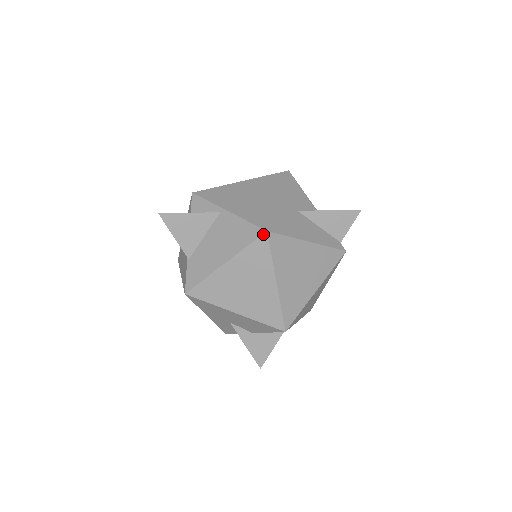
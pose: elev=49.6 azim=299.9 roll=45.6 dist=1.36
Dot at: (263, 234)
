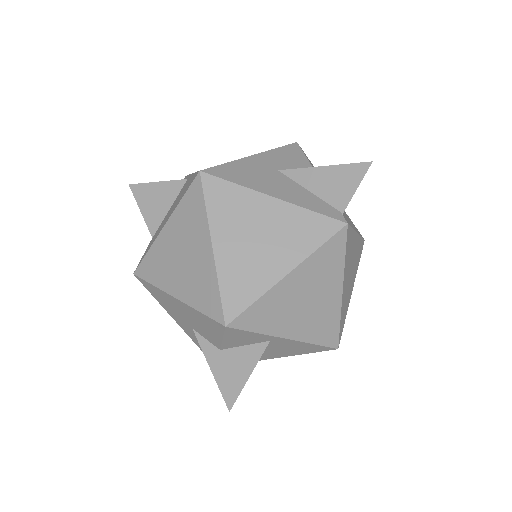
Dot at: (196, 176)
